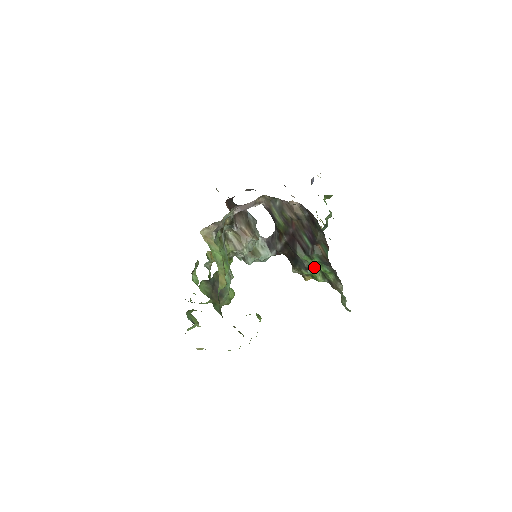
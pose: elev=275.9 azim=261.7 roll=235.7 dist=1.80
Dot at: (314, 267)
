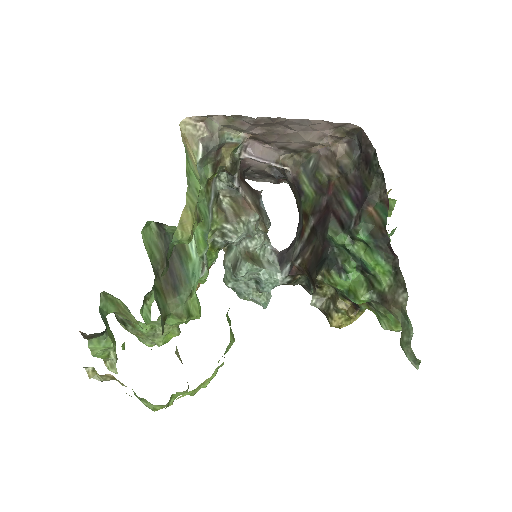
Dot at: (354, 269)
